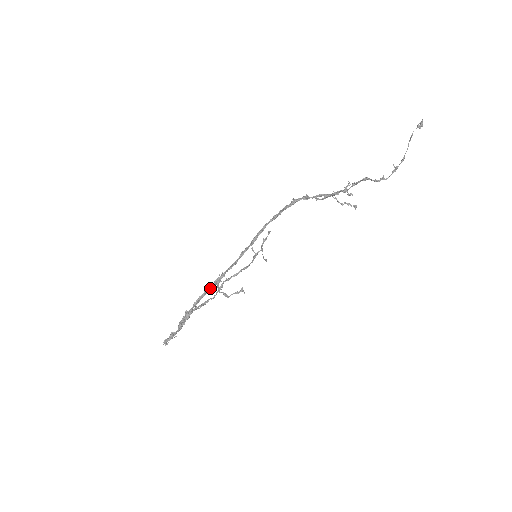
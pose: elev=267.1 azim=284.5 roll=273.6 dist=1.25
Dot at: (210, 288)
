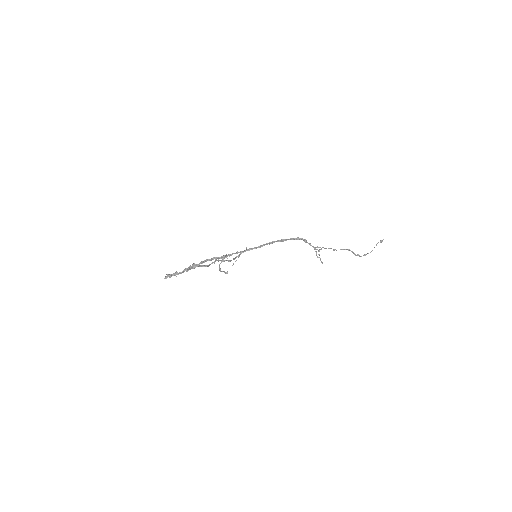
Dot at: (216, 258)
